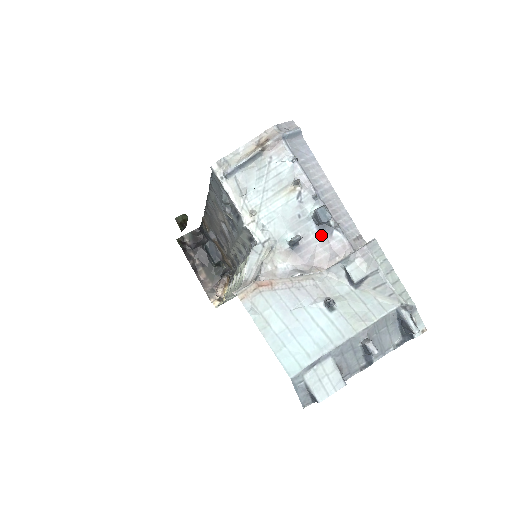
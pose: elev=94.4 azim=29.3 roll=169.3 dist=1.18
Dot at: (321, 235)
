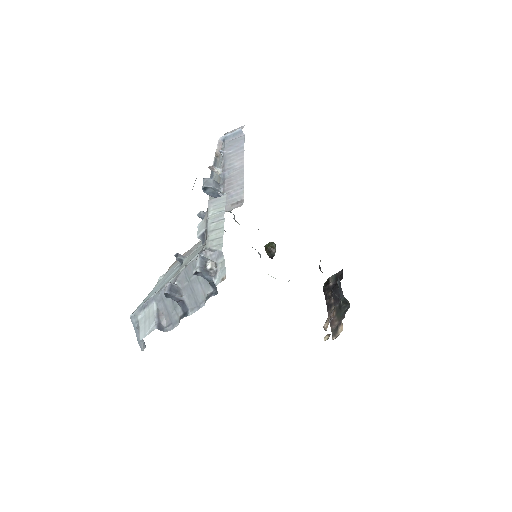
Dot at: occluded
